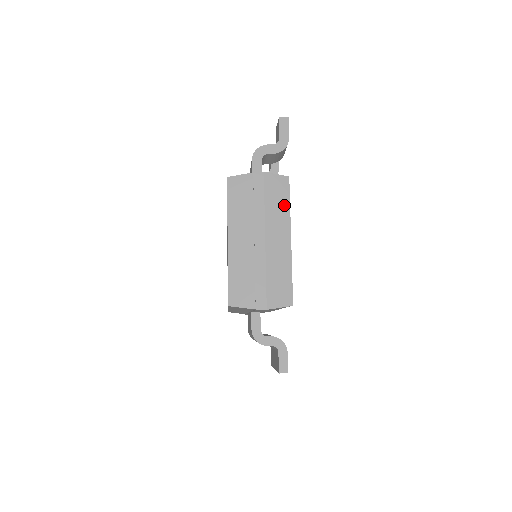
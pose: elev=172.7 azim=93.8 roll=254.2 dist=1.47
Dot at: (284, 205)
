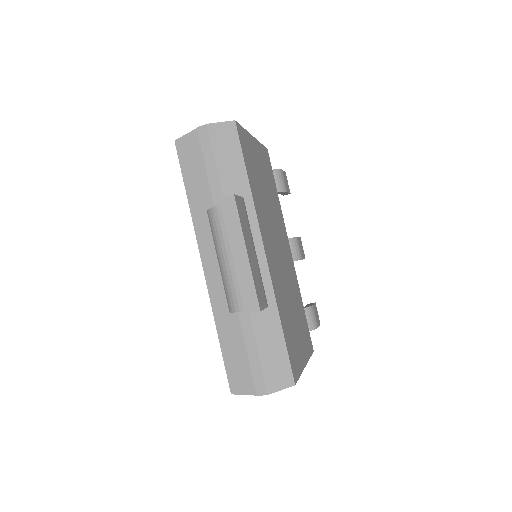
Dot at: occluded
